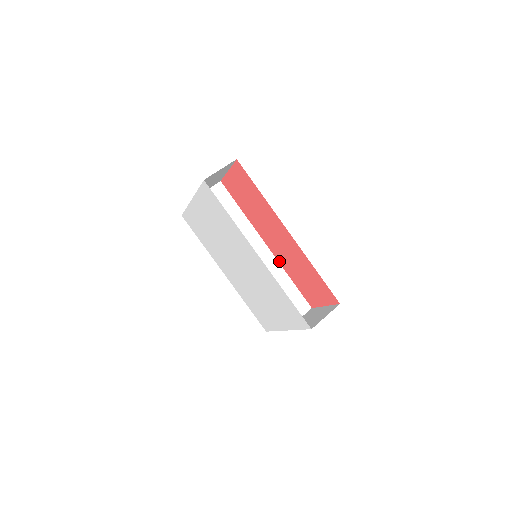
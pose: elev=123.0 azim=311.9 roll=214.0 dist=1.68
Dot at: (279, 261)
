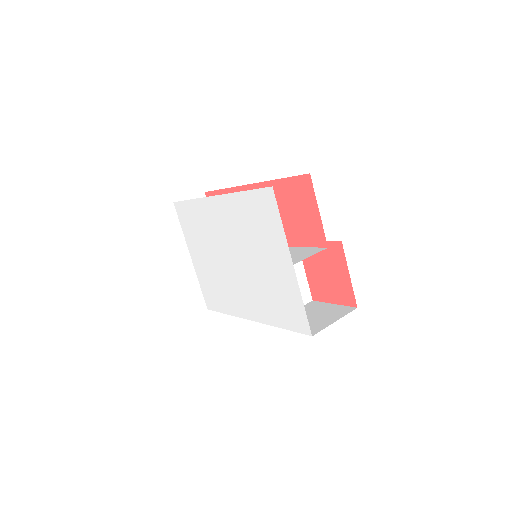
Dot at: occluded
